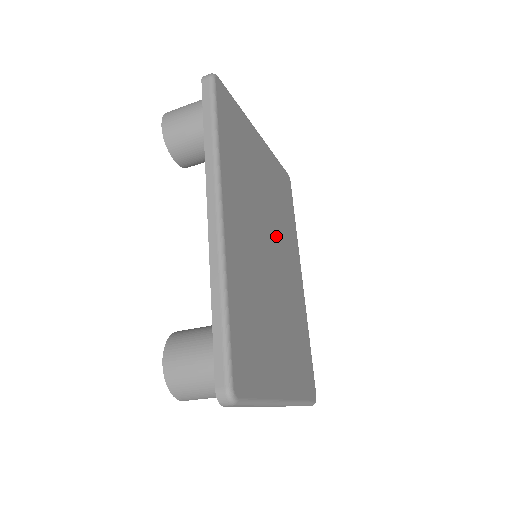
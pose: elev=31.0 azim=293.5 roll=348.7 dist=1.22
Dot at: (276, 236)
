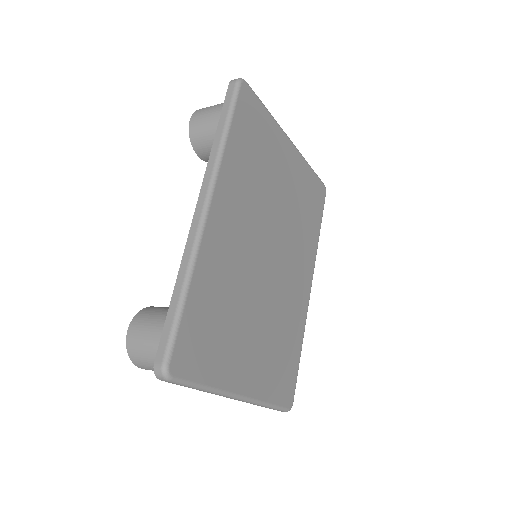
Dot at: (283, 241)
